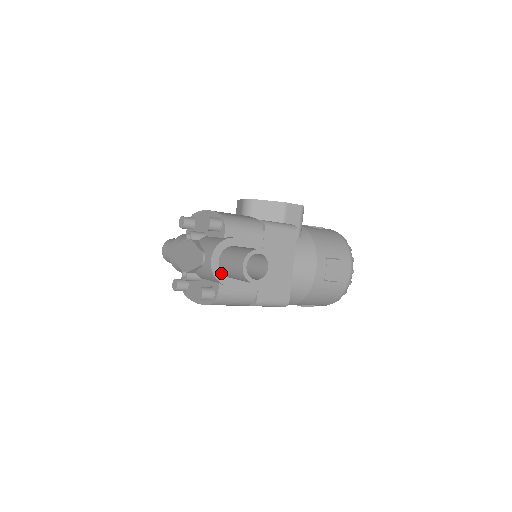
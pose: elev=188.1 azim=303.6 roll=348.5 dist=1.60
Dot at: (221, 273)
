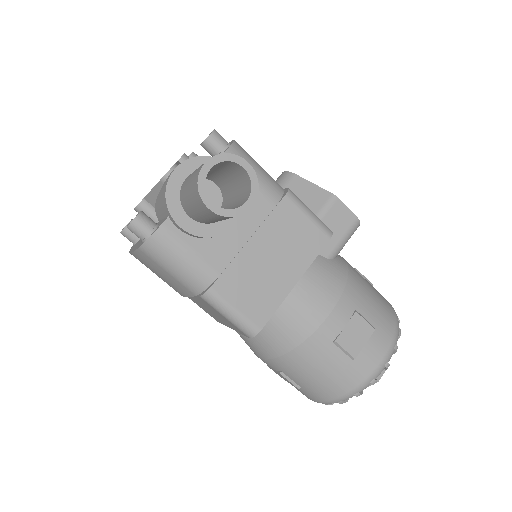
Dot at: (179, 198)
